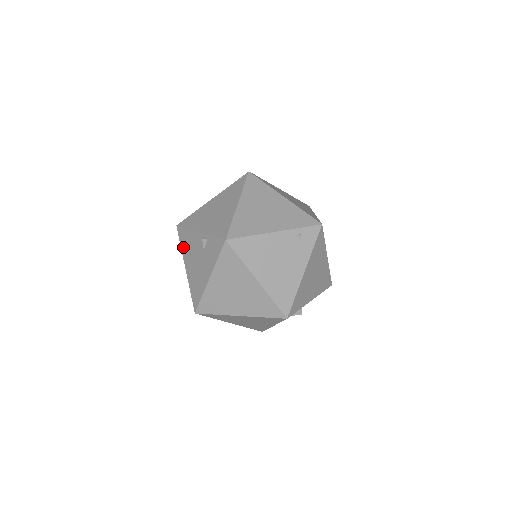
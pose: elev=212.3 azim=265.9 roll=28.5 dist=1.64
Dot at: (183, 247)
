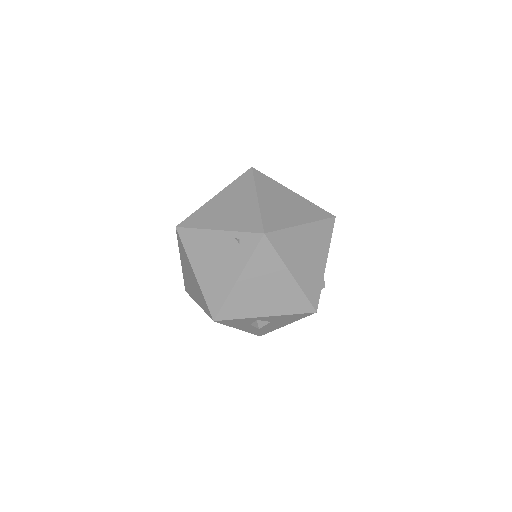
Dot at: occluded
